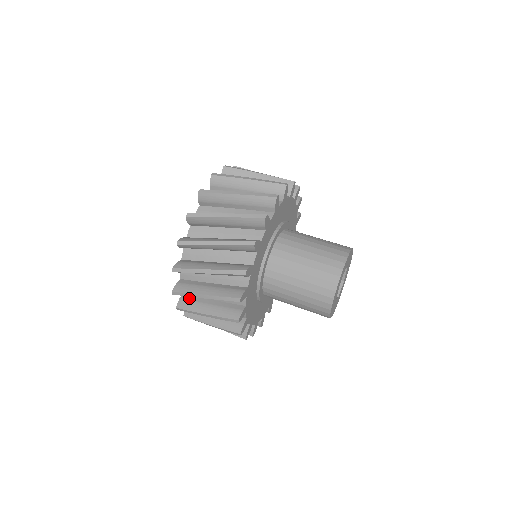
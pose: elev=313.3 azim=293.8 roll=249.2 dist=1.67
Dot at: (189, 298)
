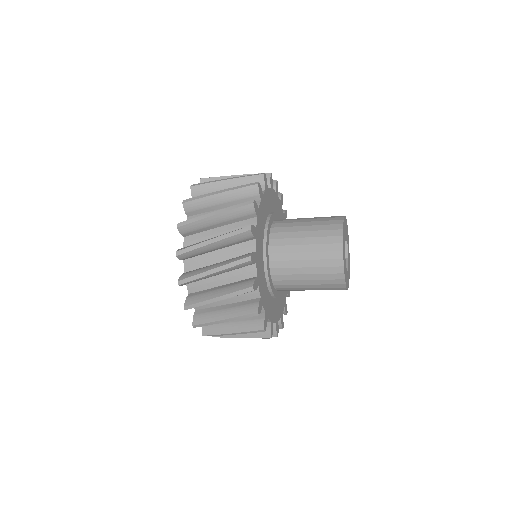
Dot at: (196, 293)
